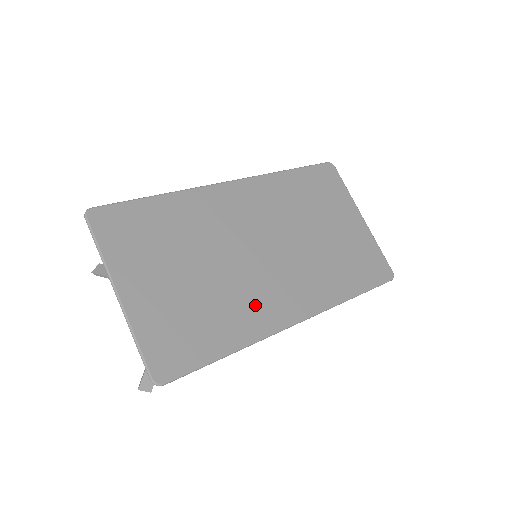
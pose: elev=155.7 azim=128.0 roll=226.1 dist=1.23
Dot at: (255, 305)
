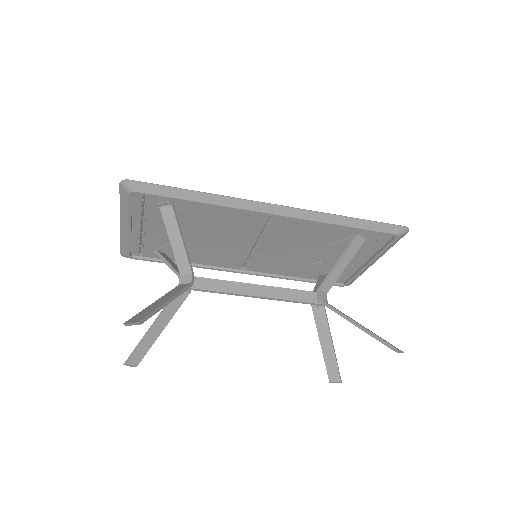
Dot at: (233, 215)
